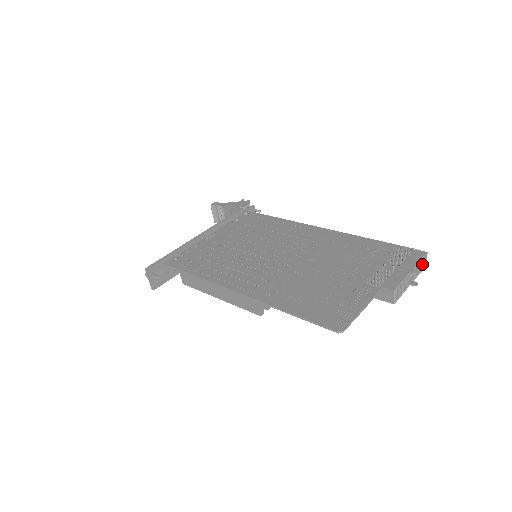
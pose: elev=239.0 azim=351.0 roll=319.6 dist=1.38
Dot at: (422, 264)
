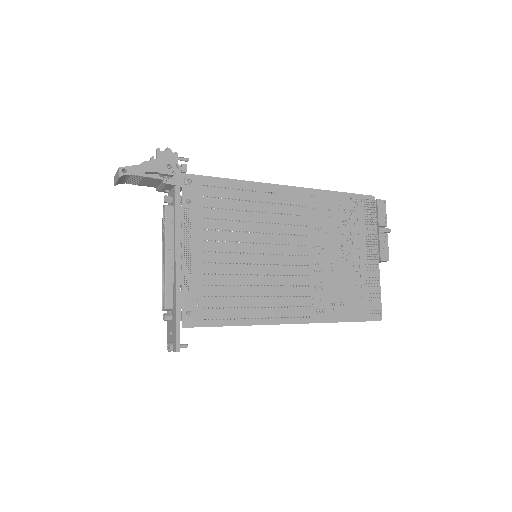
Dot at: occluded
